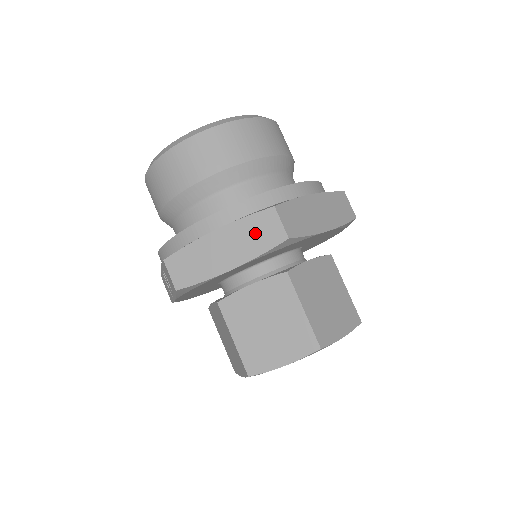
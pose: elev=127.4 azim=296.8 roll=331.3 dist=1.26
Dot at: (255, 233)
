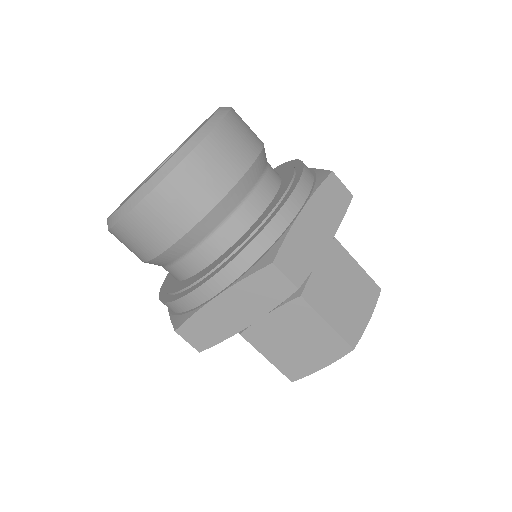
Dot at: (260, 291)
